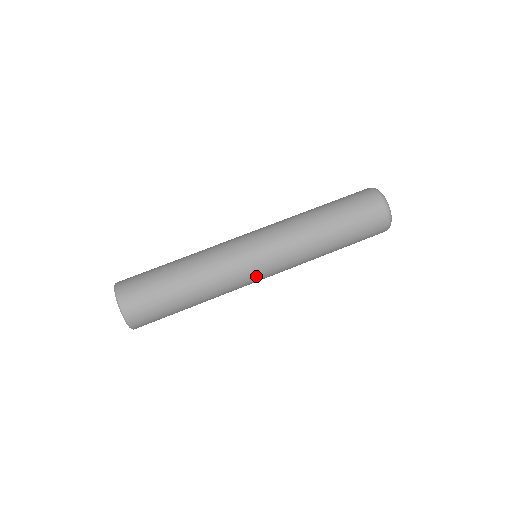
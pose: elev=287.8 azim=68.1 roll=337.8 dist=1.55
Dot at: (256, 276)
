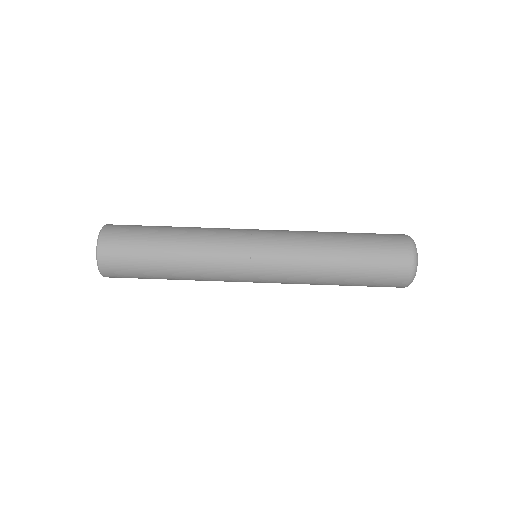
Dot at: occluded
